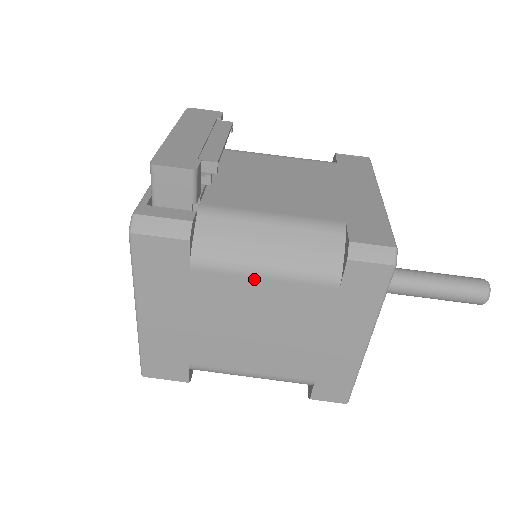
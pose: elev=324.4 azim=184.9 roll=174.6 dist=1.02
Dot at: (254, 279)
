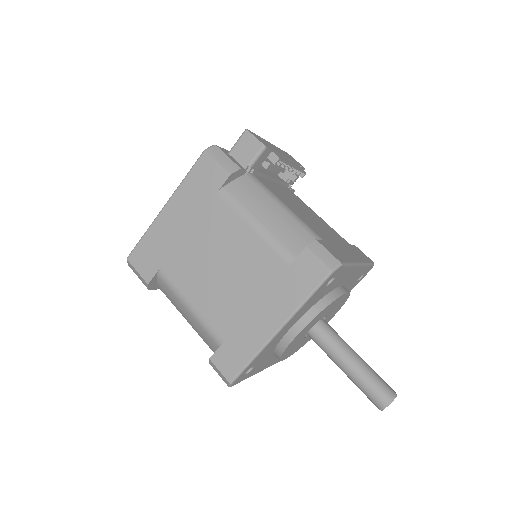
Dot at: (245, 225)
